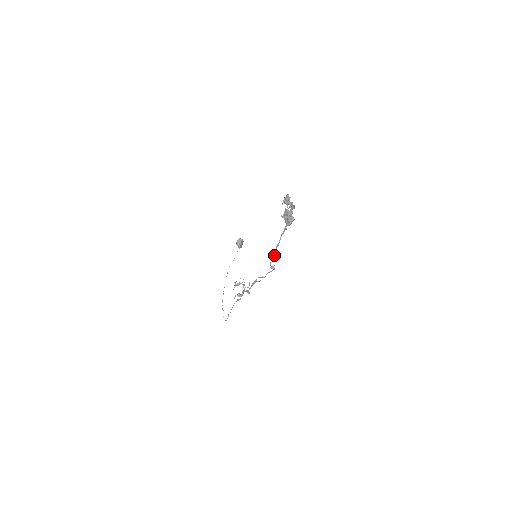
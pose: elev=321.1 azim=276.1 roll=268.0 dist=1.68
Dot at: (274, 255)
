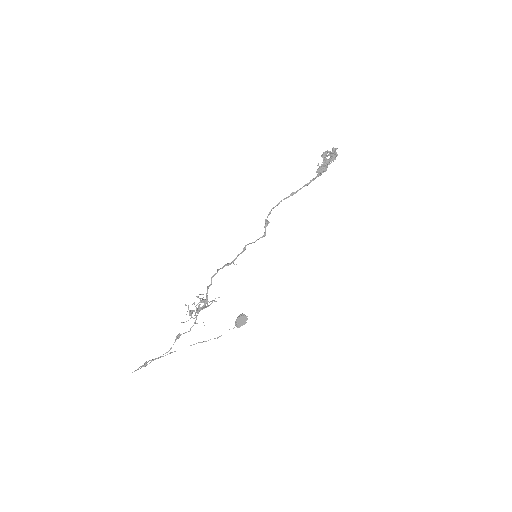
Dot at: (281, 201)
